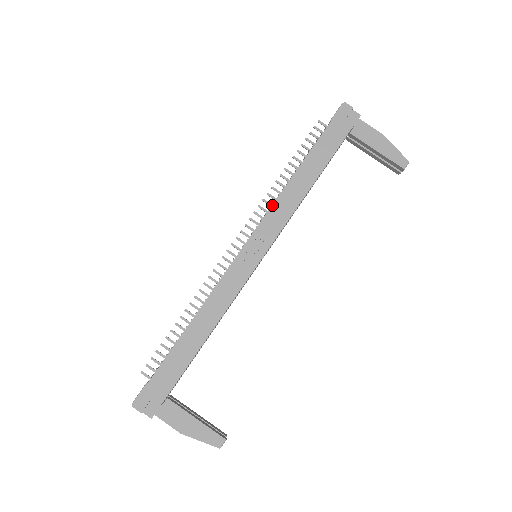
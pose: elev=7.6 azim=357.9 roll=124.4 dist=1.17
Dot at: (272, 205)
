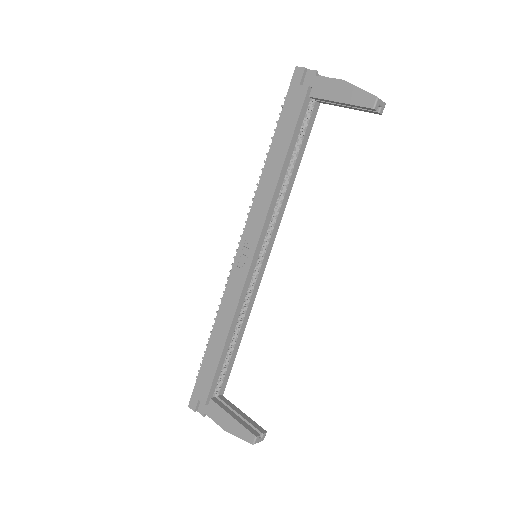
Dot at: (252, 203)
